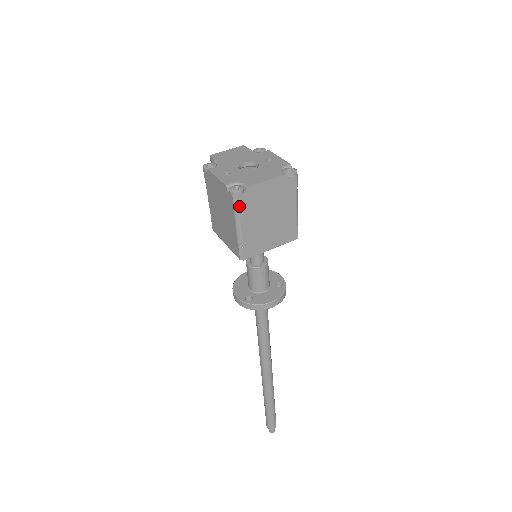
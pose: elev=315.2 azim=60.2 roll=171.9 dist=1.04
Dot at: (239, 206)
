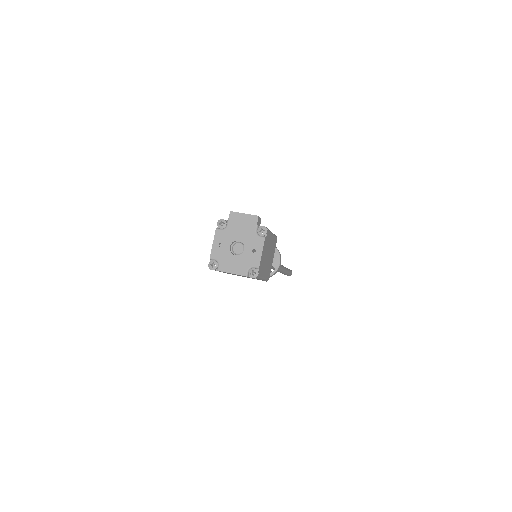
Dot at: occluded
